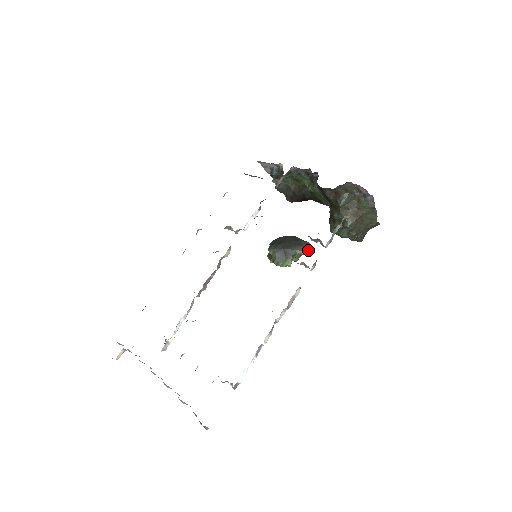
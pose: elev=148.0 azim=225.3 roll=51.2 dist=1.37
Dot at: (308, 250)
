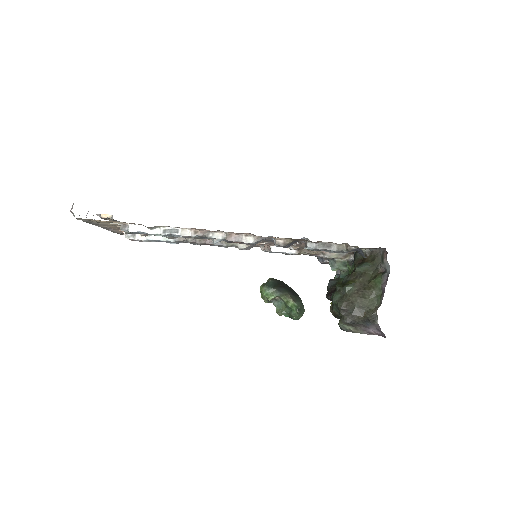
Dot at: (297, 303)
